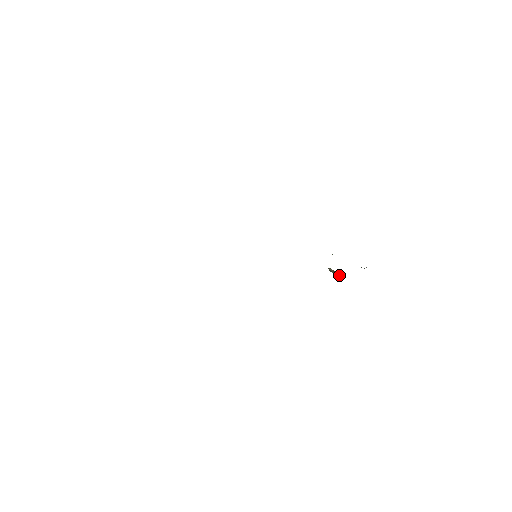
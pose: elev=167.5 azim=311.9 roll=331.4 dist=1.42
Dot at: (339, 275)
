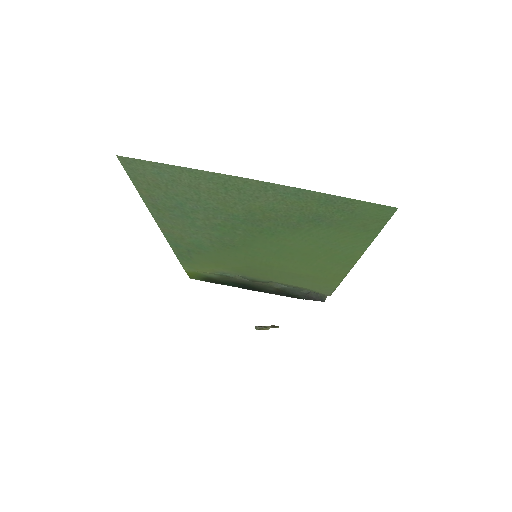
Dot at: (271, 327)
